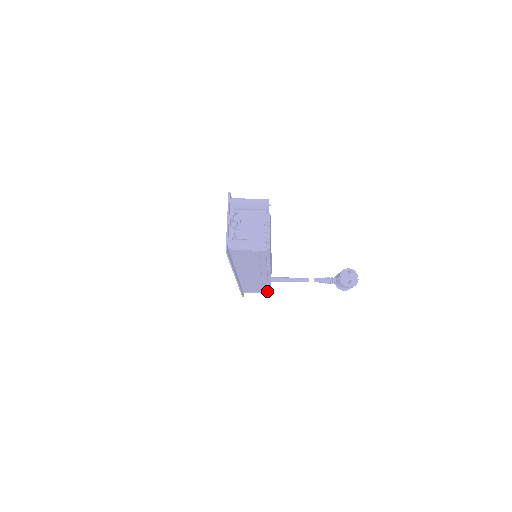
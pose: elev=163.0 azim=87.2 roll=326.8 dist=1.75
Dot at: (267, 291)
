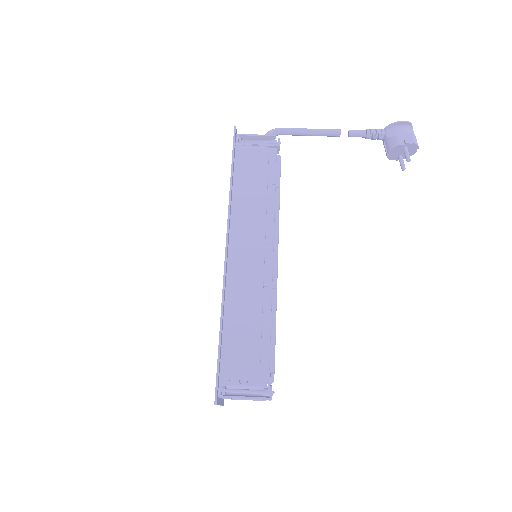
Dot at: occluded
